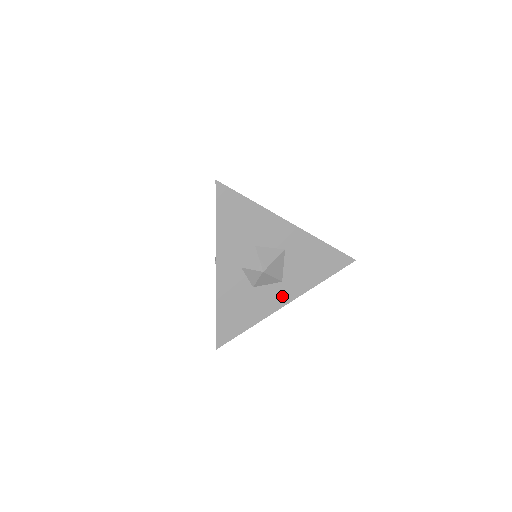
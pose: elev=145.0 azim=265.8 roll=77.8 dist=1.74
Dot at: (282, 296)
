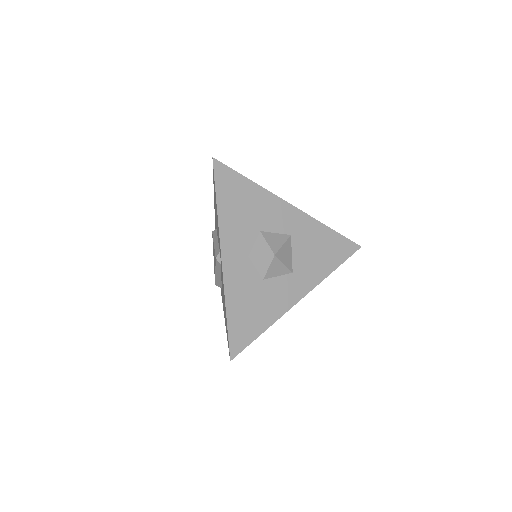
Dot at: (295, 290)
